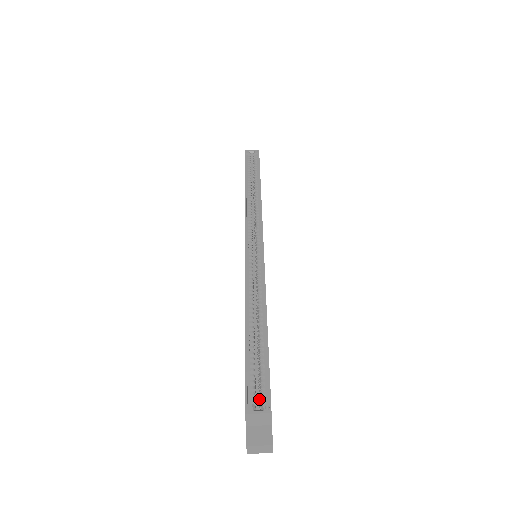
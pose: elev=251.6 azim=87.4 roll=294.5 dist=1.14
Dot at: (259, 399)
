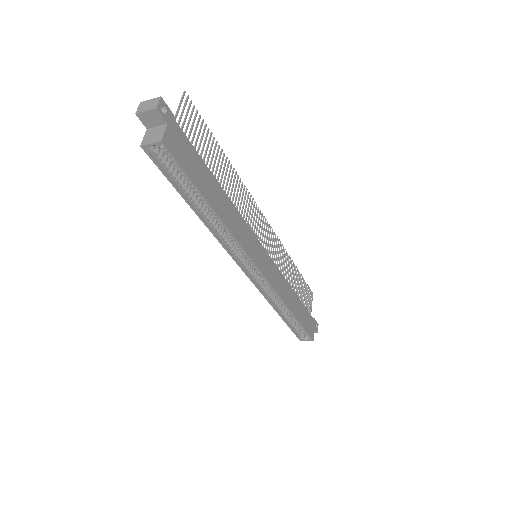
Dot at: occluded
